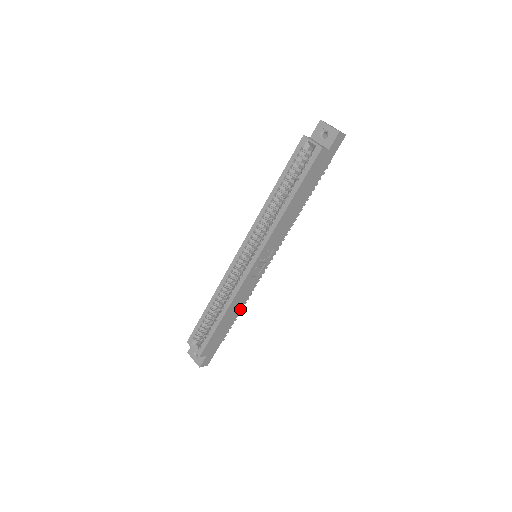
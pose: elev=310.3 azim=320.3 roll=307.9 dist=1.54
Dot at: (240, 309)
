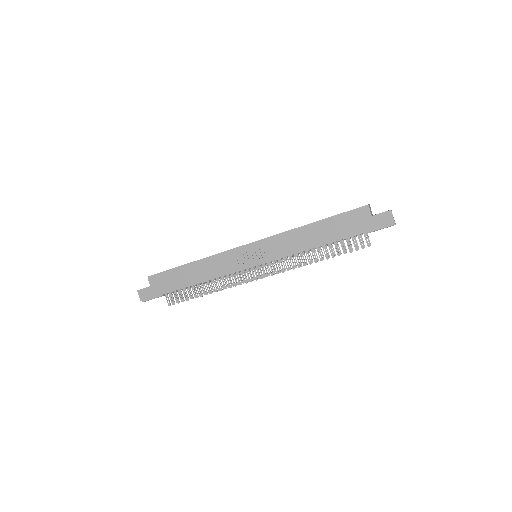
Dot at: (204, 280)
